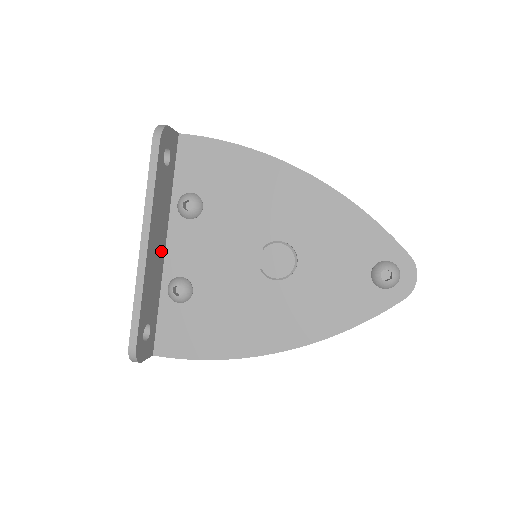
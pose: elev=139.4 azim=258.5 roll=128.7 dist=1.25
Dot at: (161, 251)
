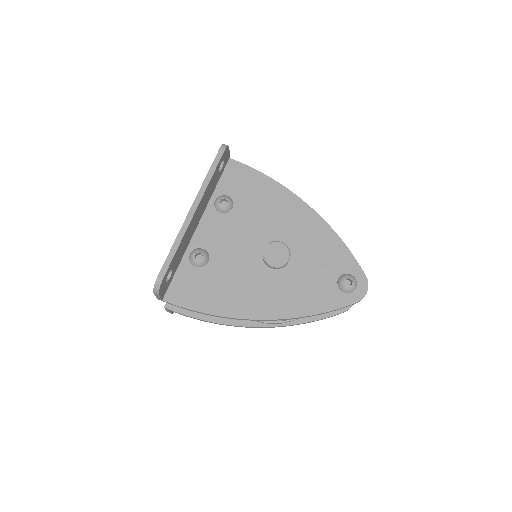
Dot at: (195, 226)
